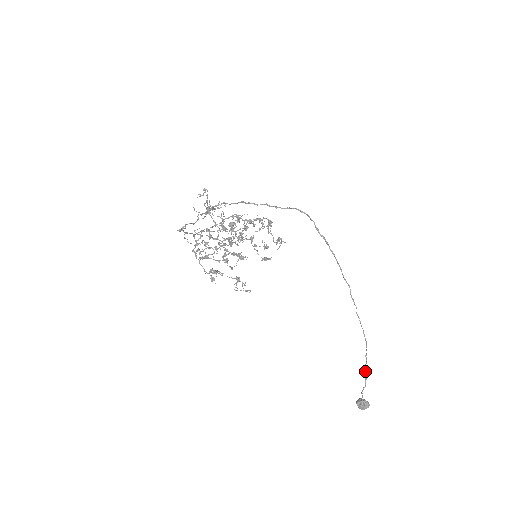
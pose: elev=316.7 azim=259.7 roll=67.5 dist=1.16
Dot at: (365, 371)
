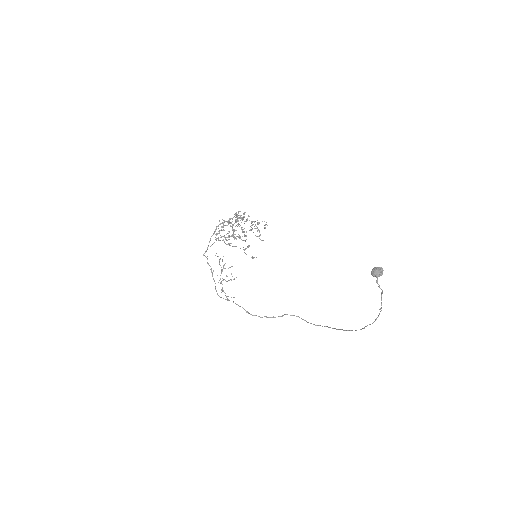
Dot at: occluded
